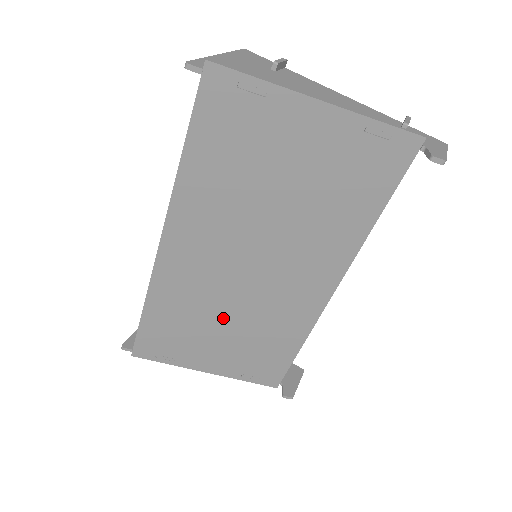
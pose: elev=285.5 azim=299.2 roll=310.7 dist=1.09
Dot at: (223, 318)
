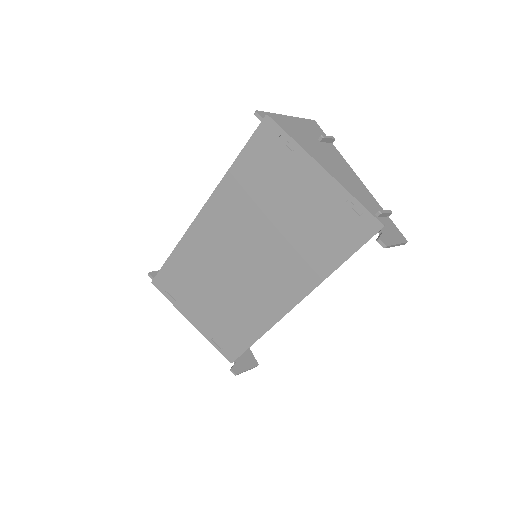
Dot at: (216, 287)
